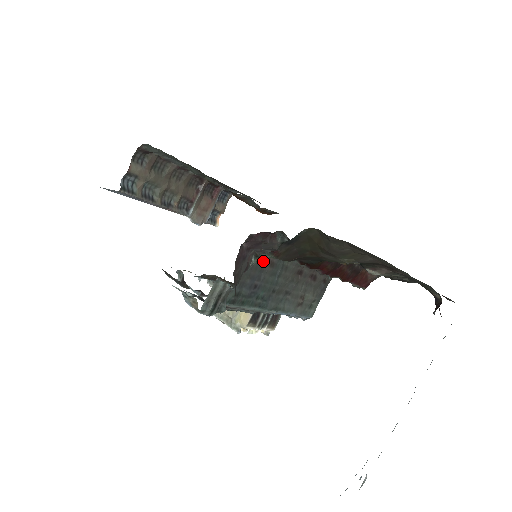
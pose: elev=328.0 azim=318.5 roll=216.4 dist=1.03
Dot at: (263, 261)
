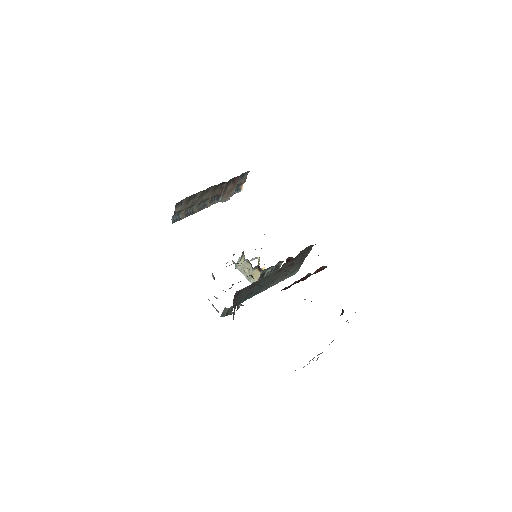
Dot at: occluded
